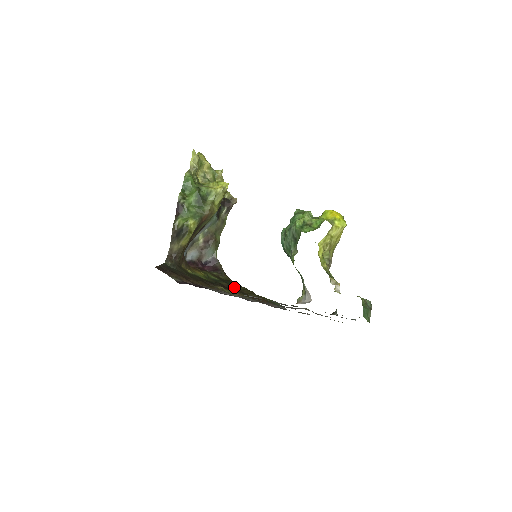
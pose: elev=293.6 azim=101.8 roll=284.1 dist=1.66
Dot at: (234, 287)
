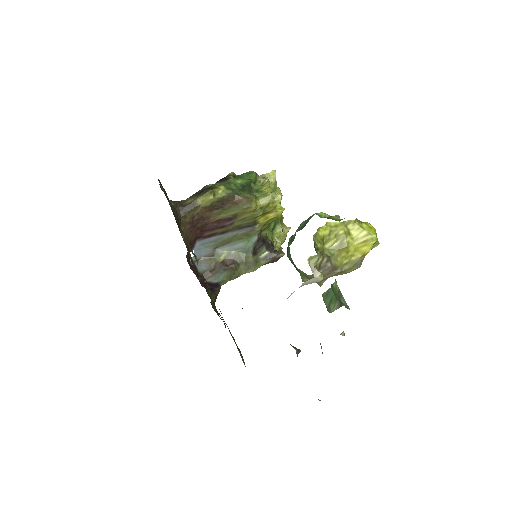
Dot at: occluded
